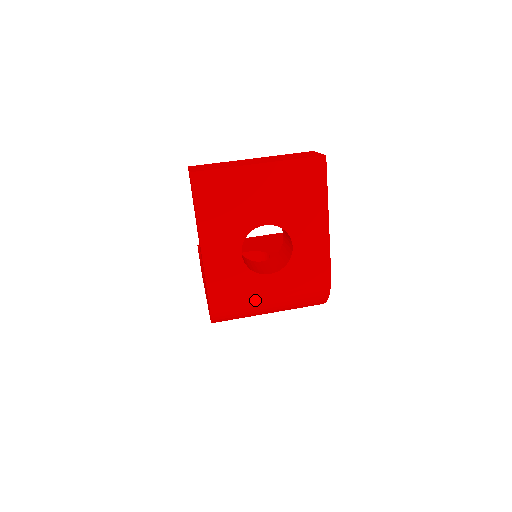
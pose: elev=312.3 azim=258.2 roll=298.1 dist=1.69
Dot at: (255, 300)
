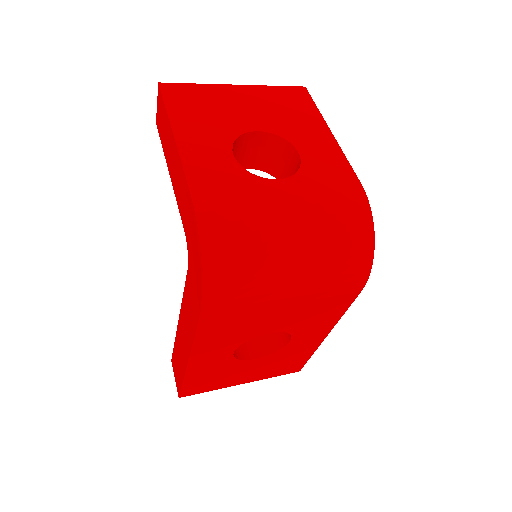
Dot at: (266, 214)
